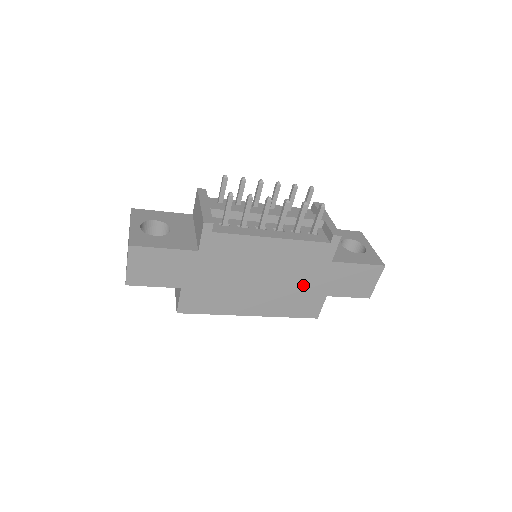
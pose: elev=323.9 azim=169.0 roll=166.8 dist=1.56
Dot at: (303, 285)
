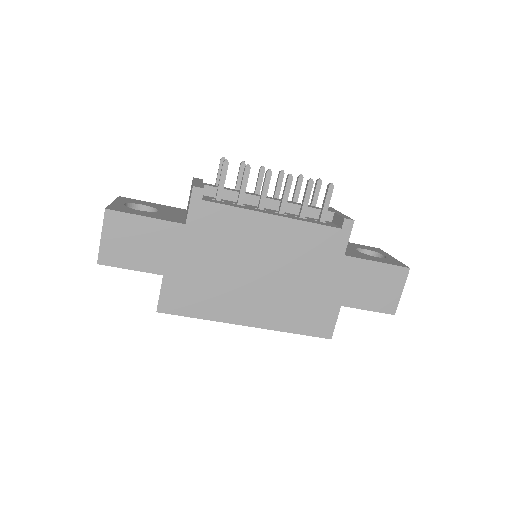
Dot at: (311, 286)
